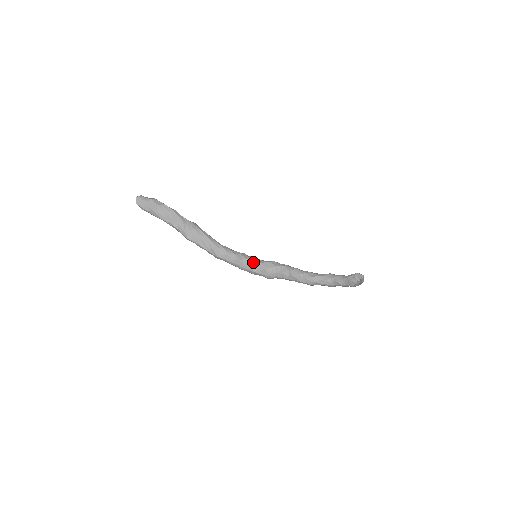
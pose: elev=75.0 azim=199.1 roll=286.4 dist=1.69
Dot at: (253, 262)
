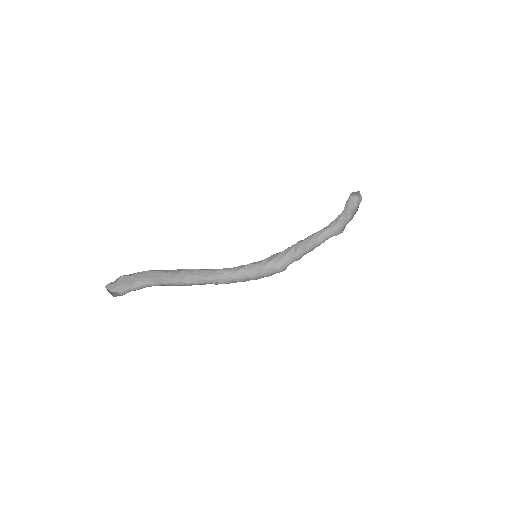
Dot at: (256, 263)
